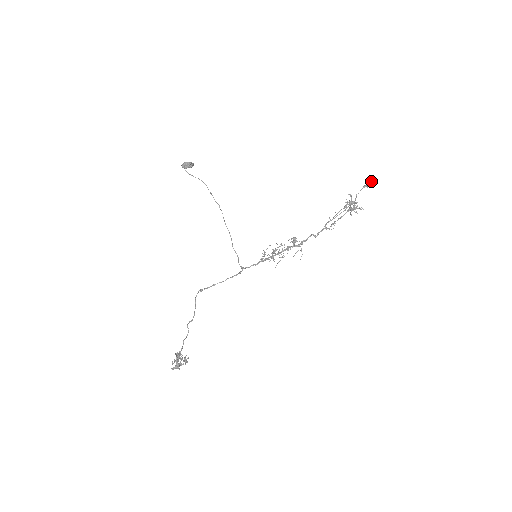
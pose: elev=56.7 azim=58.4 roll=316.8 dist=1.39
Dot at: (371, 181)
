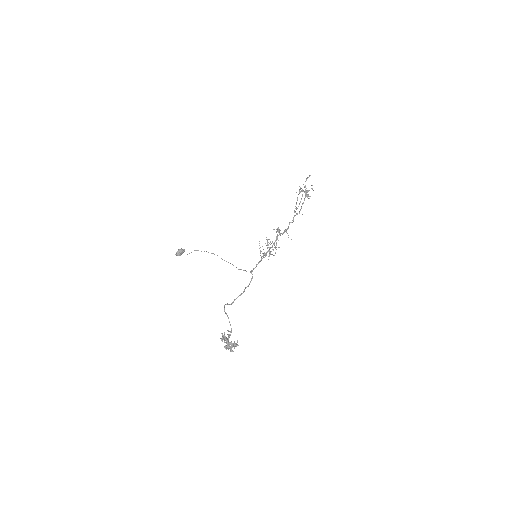
Dot at: occluded
